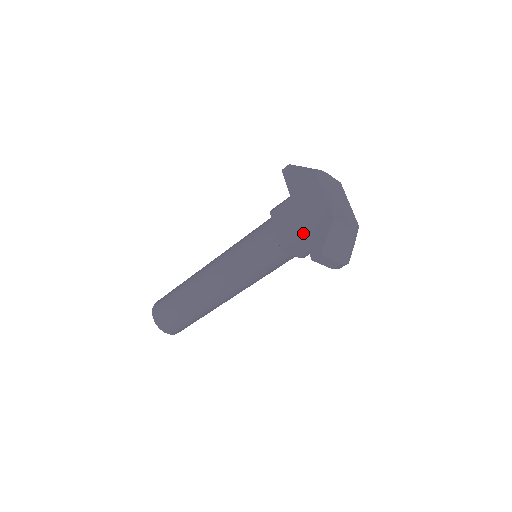
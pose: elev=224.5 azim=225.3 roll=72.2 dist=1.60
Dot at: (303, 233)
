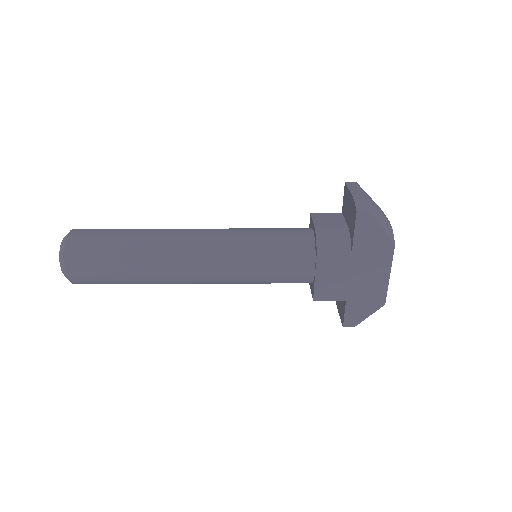
Dot at: (347, 299)
